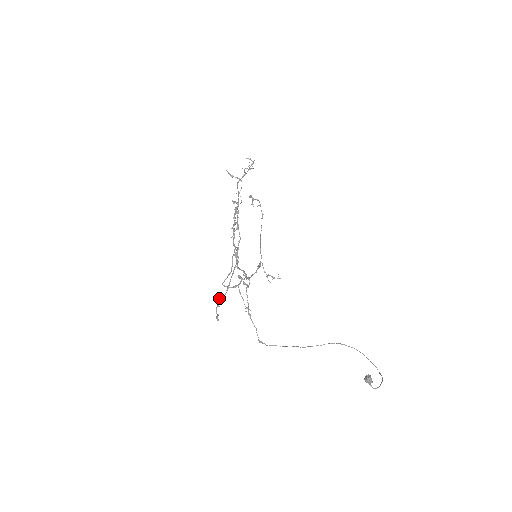
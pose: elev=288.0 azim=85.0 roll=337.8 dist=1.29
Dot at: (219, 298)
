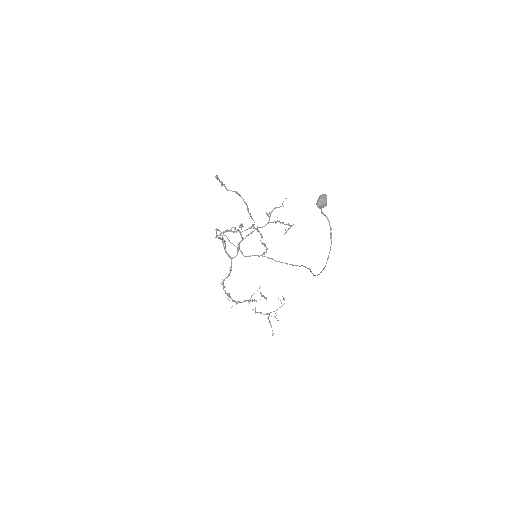
Dot at: occluded
